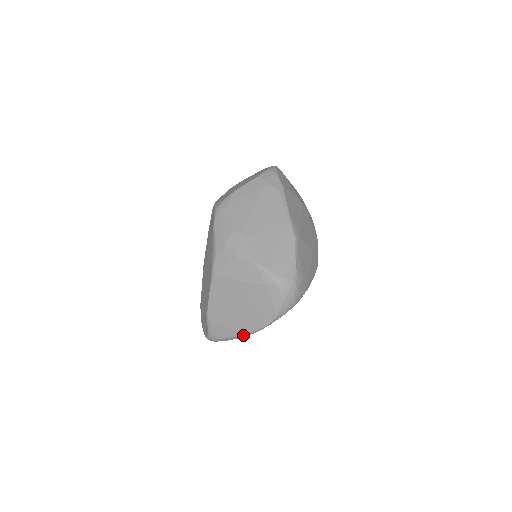
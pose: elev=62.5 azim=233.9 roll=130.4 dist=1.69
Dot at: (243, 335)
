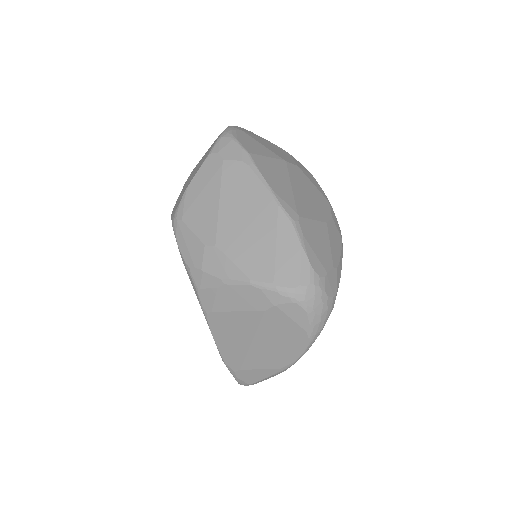
Dot at: (280, 372)
